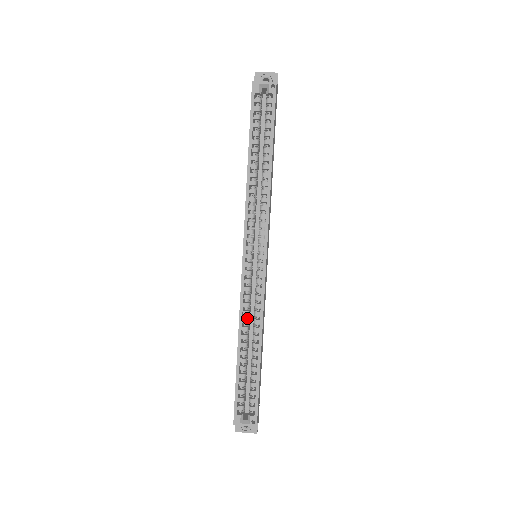
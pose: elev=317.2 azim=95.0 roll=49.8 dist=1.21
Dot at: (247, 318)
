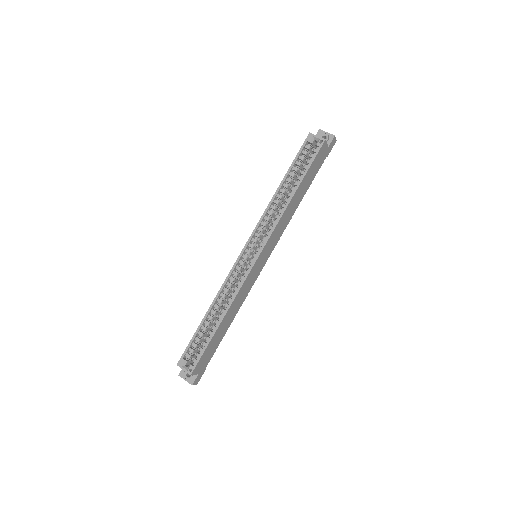
Dot at: (225, 294)
